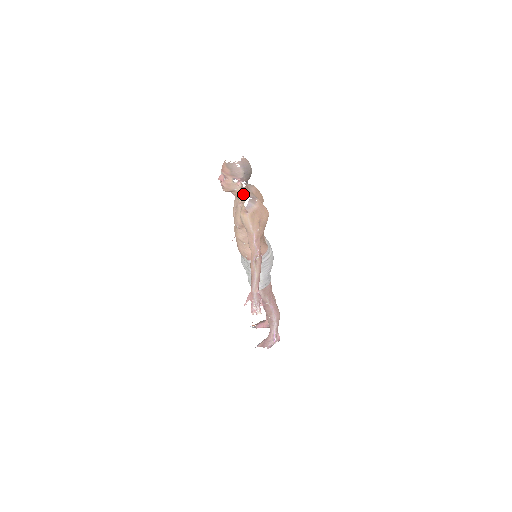
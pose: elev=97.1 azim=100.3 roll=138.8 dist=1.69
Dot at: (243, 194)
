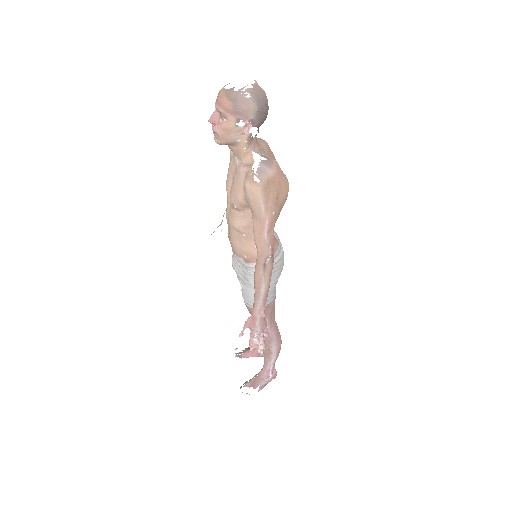
Dot at: (250, 150)
